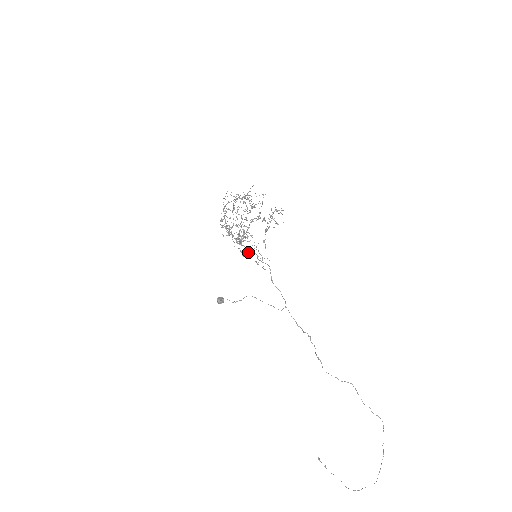
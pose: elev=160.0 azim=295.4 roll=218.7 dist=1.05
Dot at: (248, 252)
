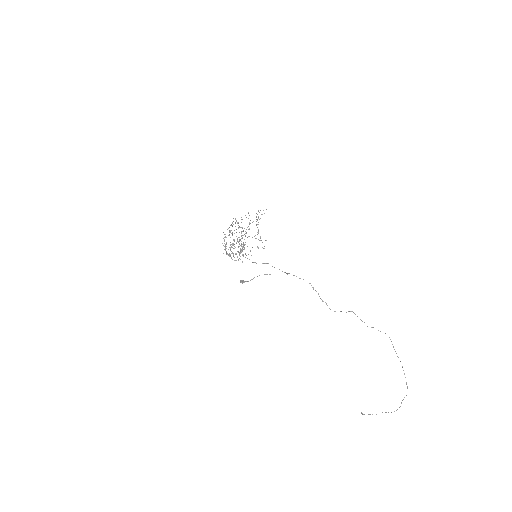
Dot at: (250, 250)
